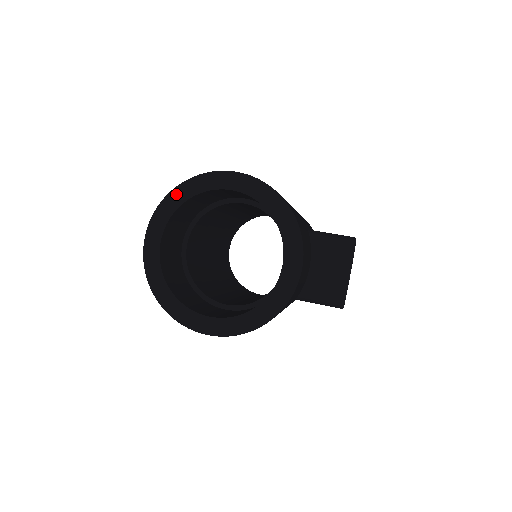
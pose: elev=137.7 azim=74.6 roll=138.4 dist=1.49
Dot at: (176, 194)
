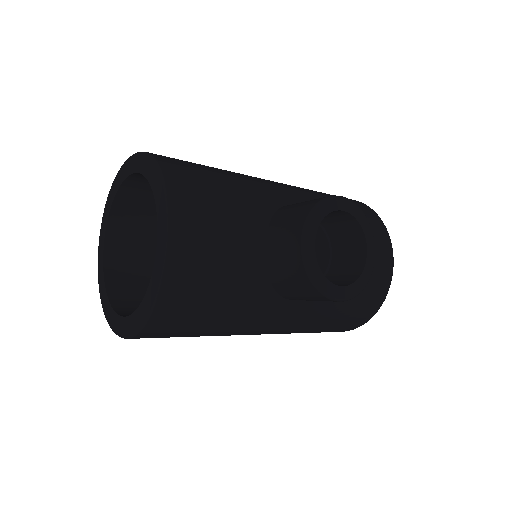
Dot at: (109, 198)
